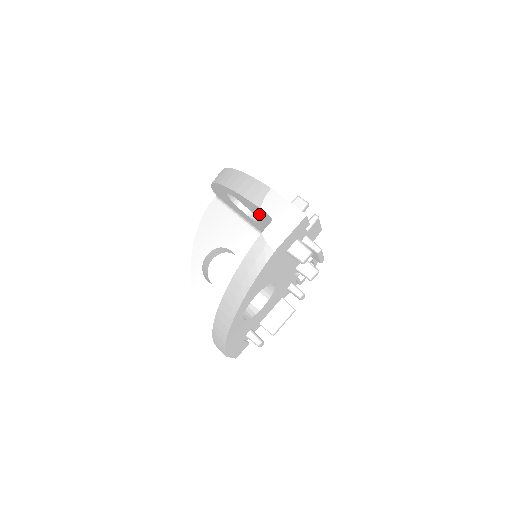
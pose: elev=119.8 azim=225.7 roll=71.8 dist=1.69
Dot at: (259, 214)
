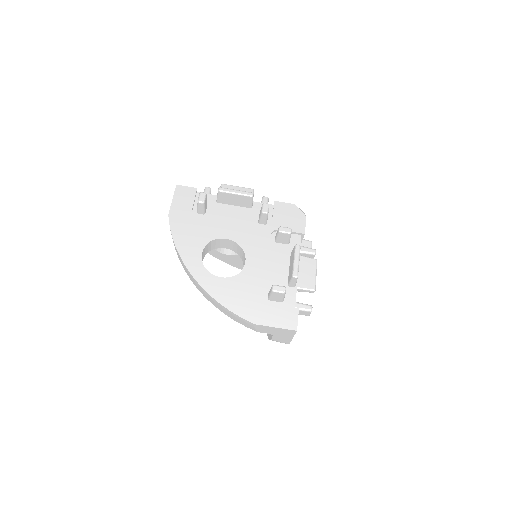
Dot at: occluded
